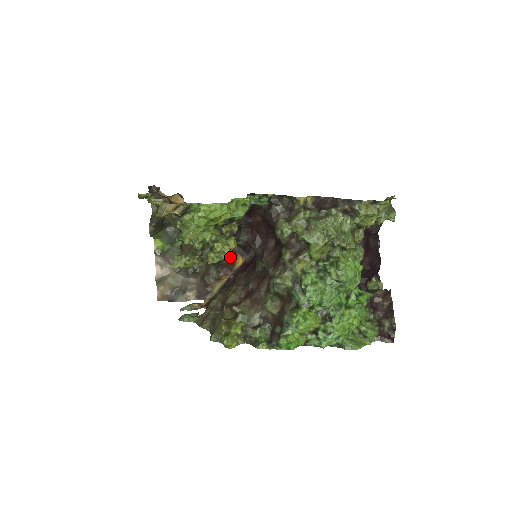
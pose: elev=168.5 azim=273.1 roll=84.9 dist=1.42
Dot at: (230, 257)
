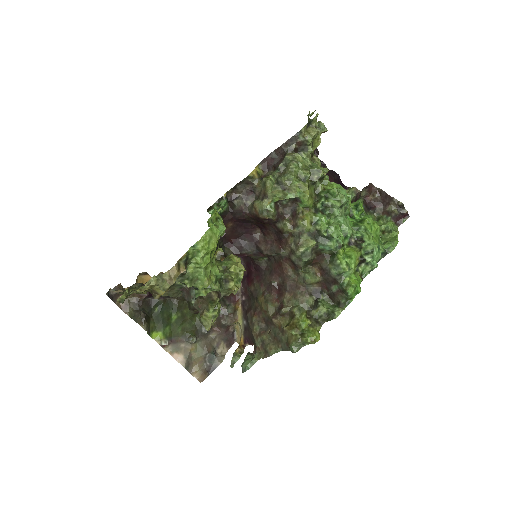
Dot at: occluded
